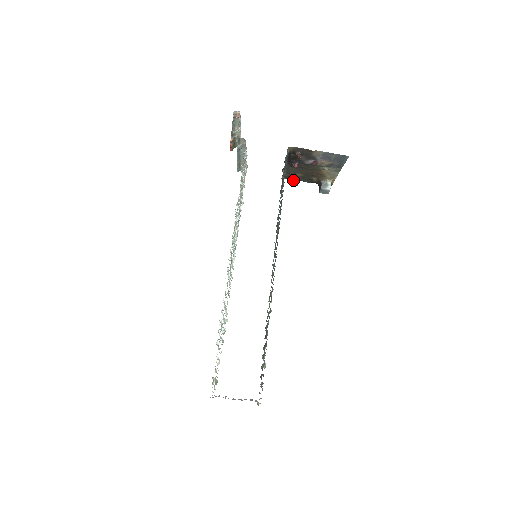
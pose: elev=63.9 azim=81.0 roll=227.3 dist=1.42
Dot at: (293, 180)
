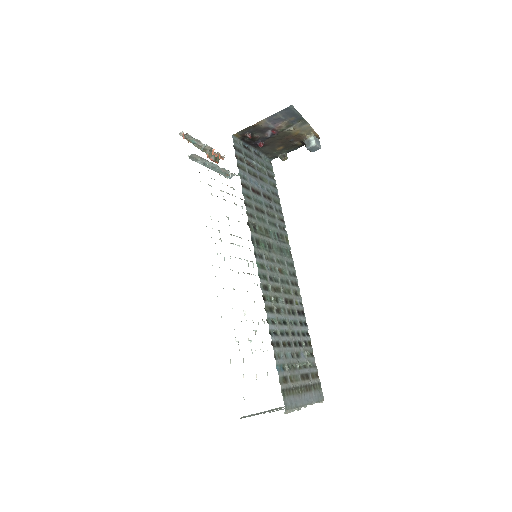
Dot at: (281, 156)
